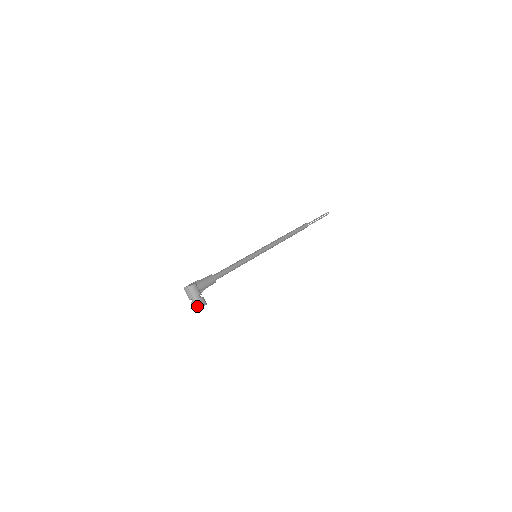
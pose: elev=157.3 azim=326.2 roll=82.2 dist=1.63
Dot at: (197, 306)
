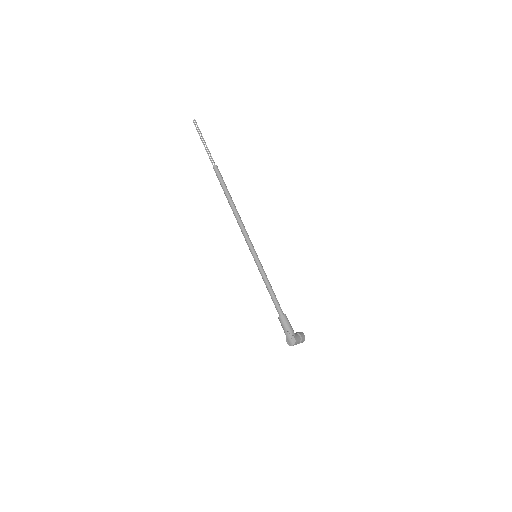
Dot at: occluded
